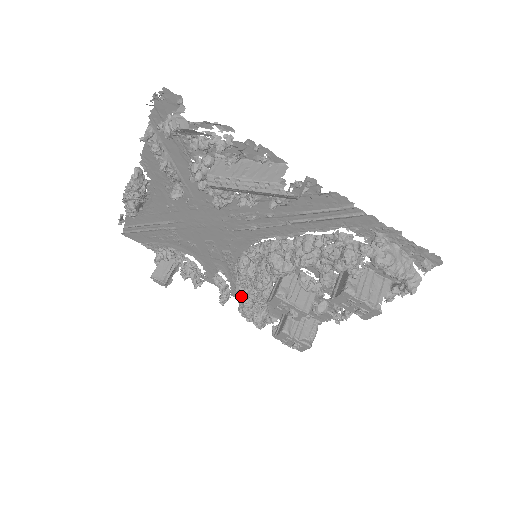
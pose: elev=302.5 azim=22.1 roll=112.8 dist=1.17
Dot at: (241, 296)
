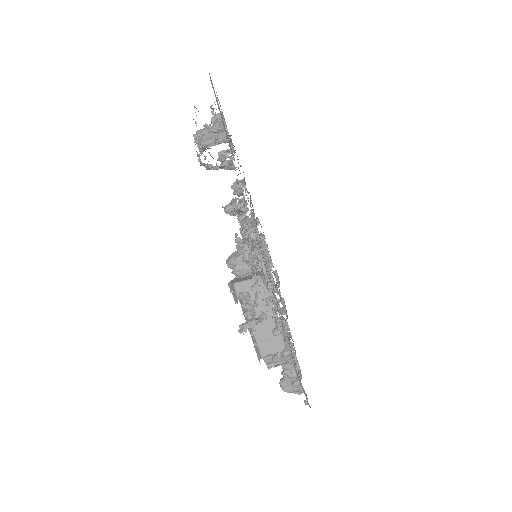
Dot at: (243, 212)
